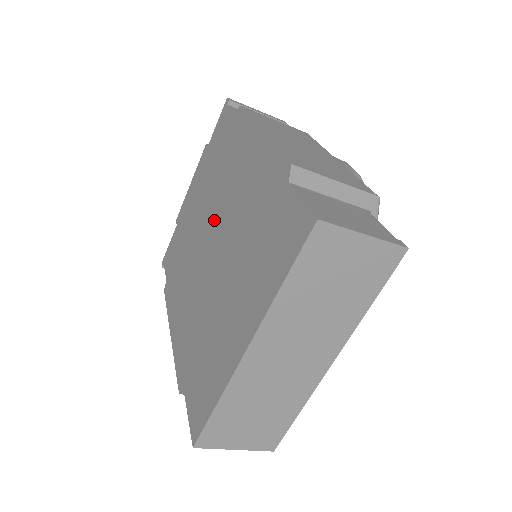
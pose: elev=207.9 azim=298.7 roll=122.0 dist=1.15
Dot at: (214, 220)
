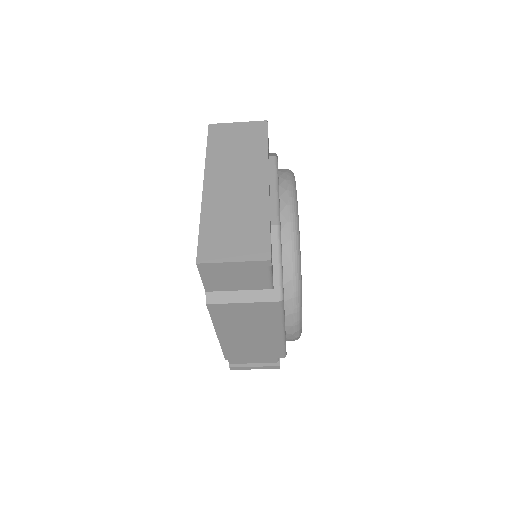
Dot at: occluded
